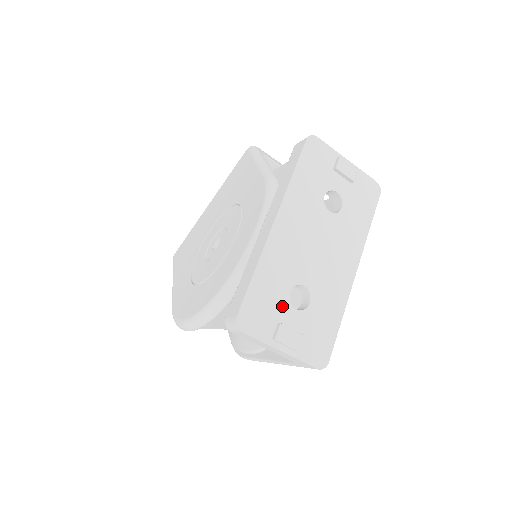
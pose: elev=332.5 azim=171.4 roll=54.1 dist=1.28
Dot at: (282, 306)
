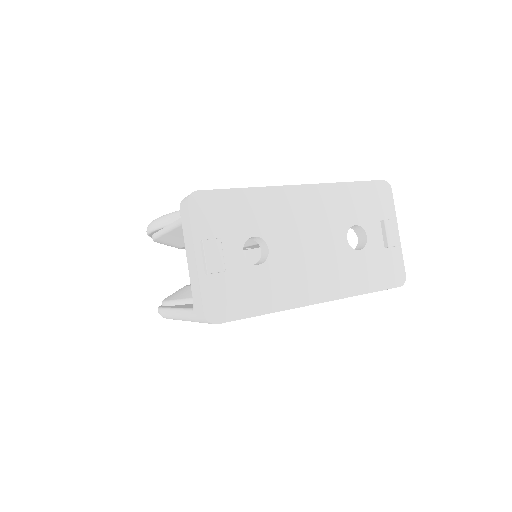
Dot at: (236, 235)
